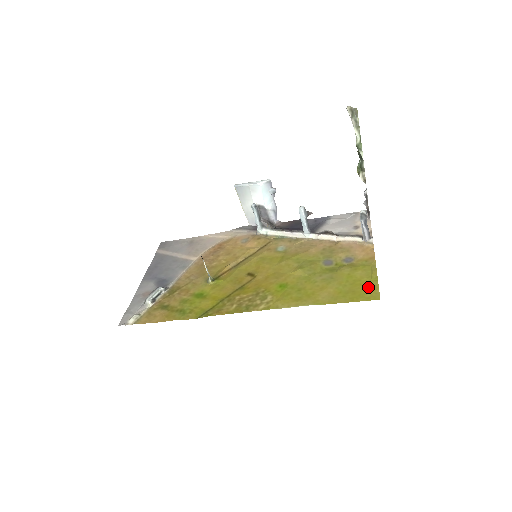
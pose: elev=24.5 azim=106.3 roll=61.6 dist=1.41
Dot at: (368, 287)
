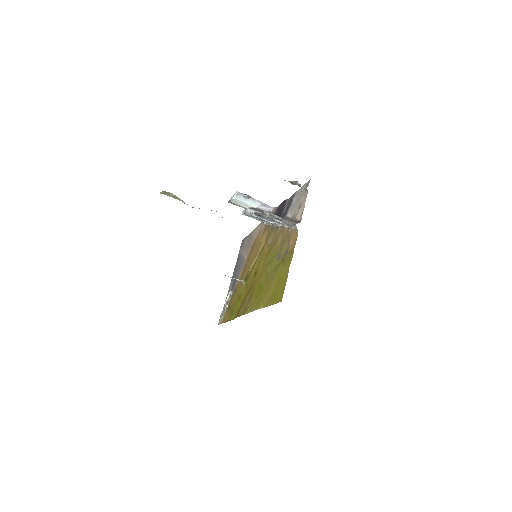
Dot at: (282, 287)
